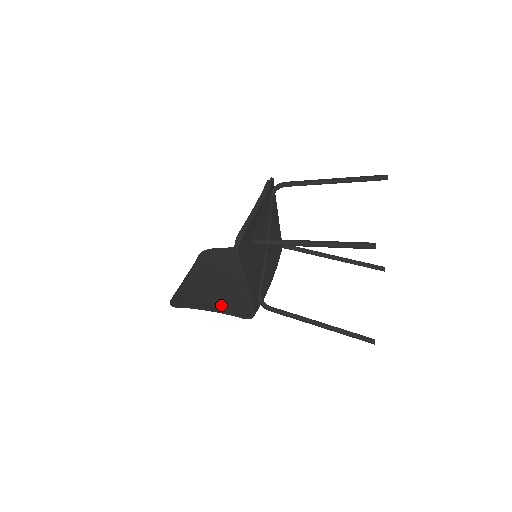
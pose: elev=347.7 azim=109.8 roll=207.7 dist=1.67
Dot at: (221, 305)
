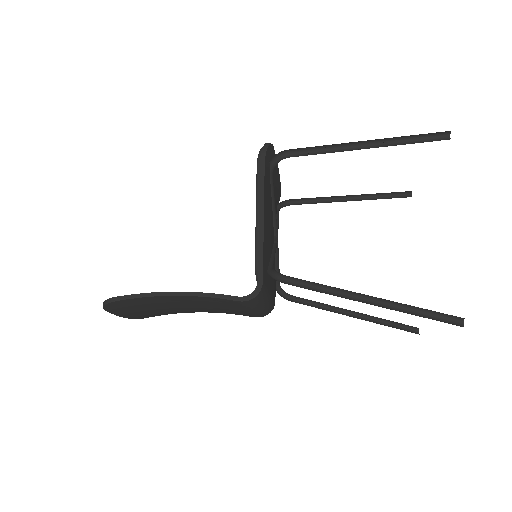
Dot at: occluded
